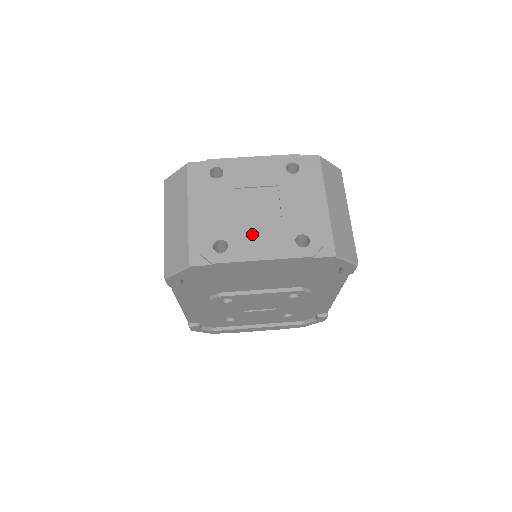
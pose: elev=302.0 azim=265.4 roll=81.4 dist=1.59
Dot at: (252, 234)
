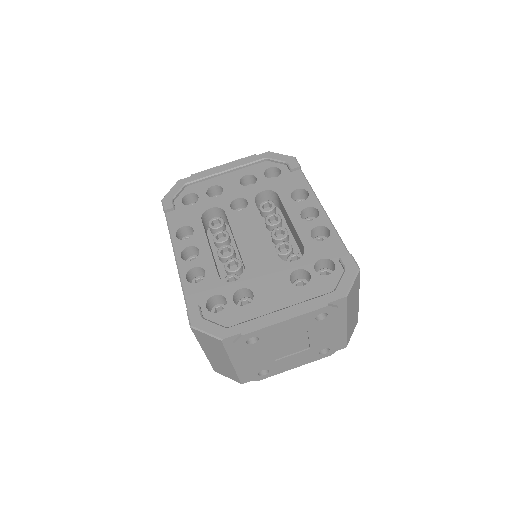
Dot at: (287, 361)
